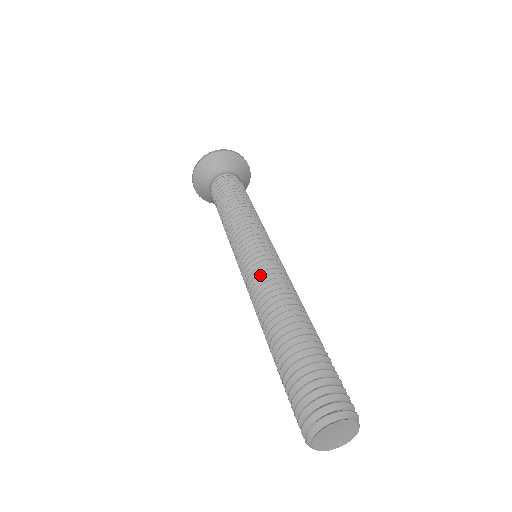
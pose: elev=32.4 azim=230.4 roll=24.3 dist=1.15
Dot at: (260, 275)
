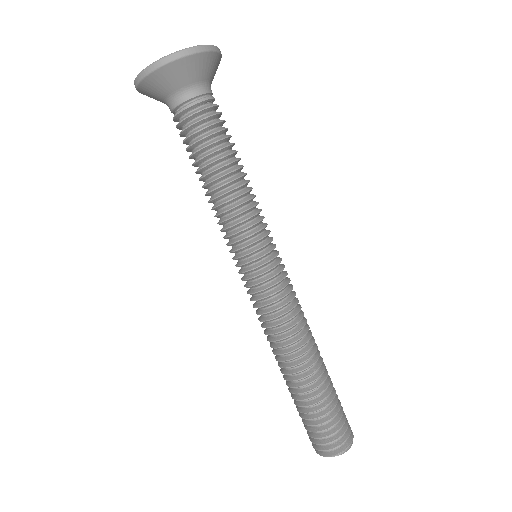
Dot at: (281, 308)
